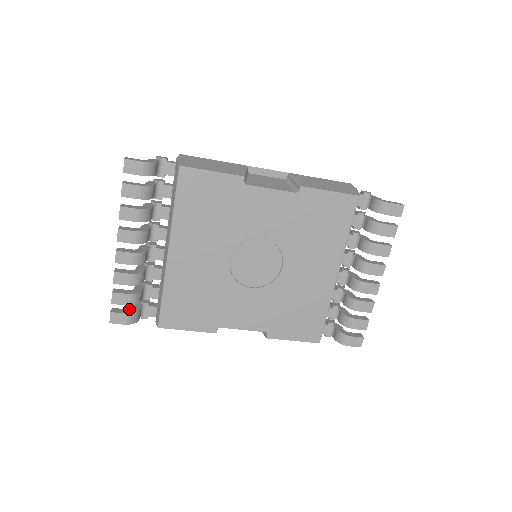
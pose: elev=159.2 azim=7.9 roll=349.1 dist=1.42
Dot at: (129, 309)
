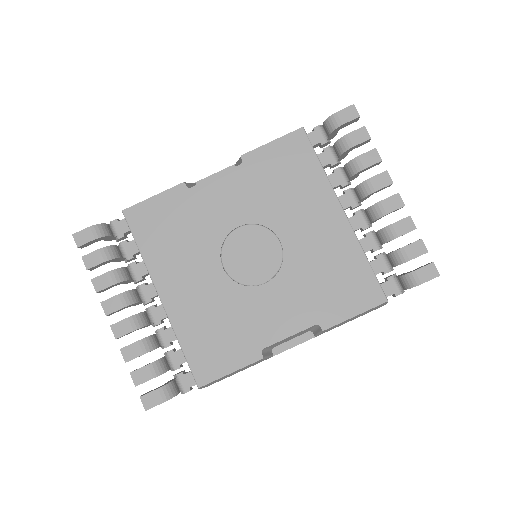
Dot at: (160, 386)
